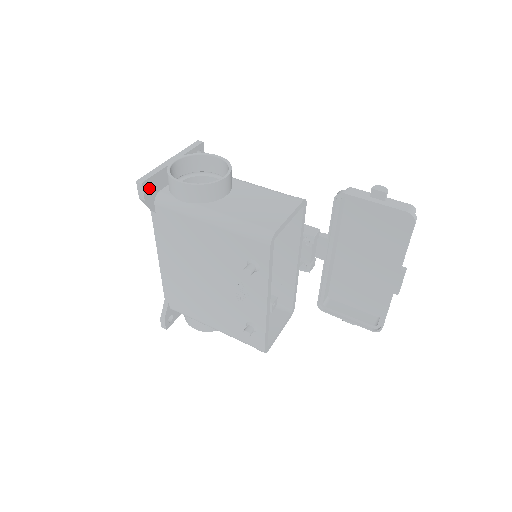
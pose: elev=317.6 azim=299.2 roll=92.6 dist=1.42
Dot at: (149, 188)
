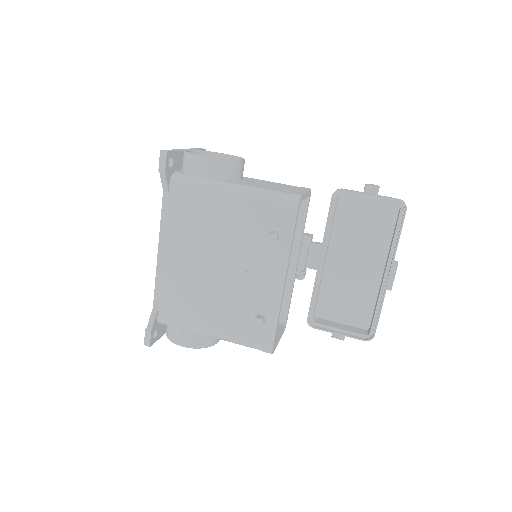
Dot at: occluded
